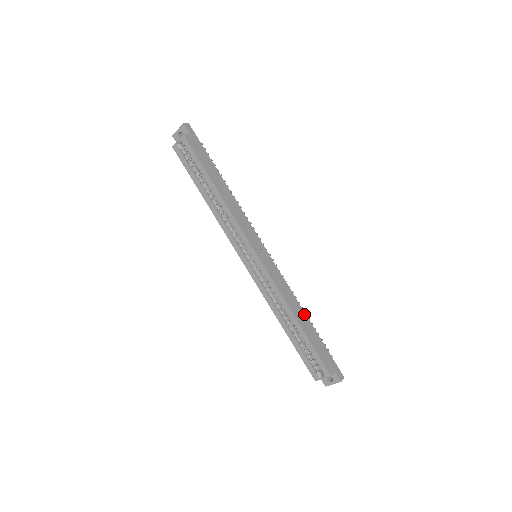
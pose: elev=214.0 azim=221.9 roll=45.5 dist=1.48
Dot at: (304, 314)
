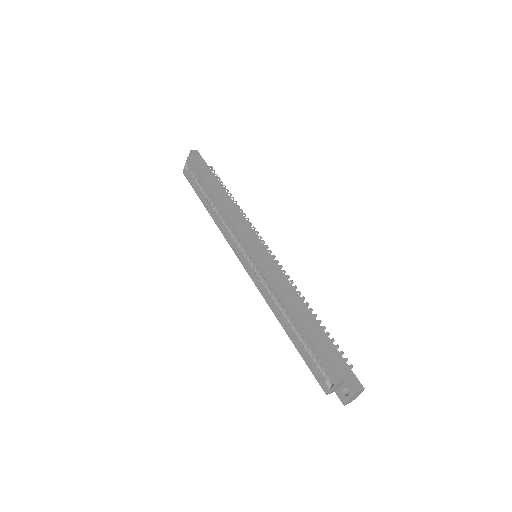
Dot at: (308, 311)
